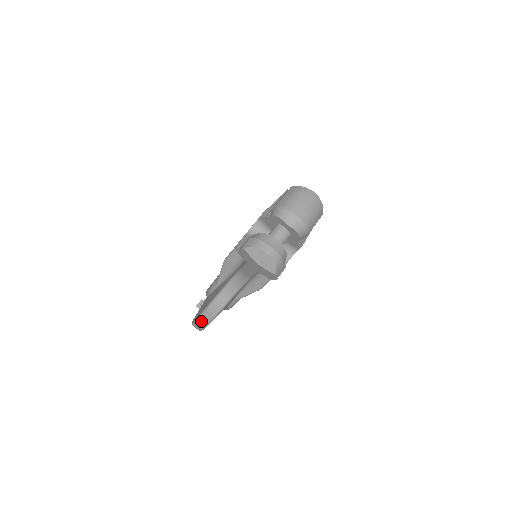
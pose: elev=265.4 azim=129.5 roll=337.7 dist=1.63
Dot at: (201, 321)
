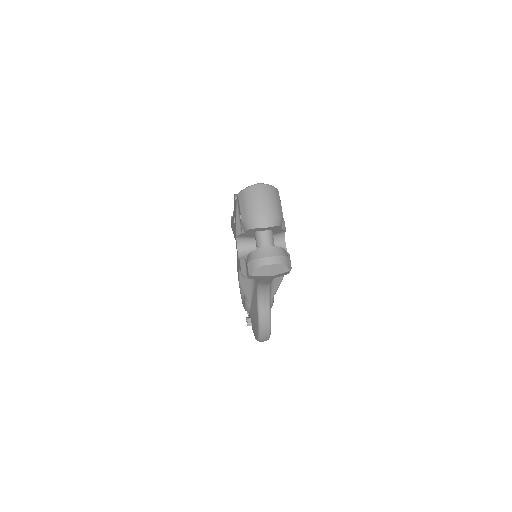
Dot at: (263, 336)
